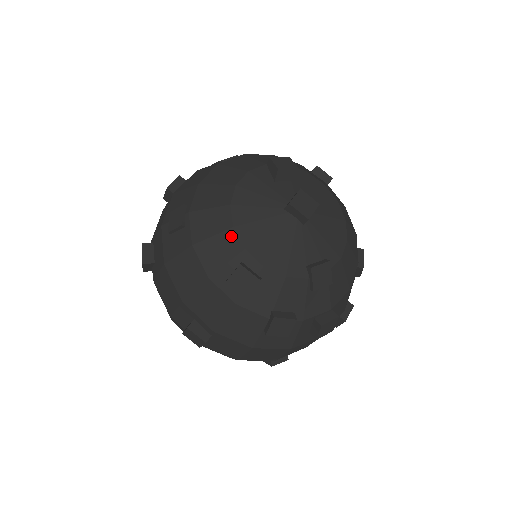
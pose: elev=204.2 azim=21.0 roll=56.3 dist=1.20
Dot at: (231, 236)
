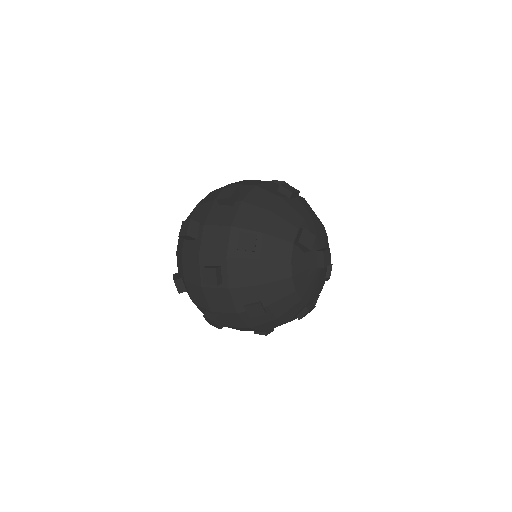
Dot at: (300, 303)
